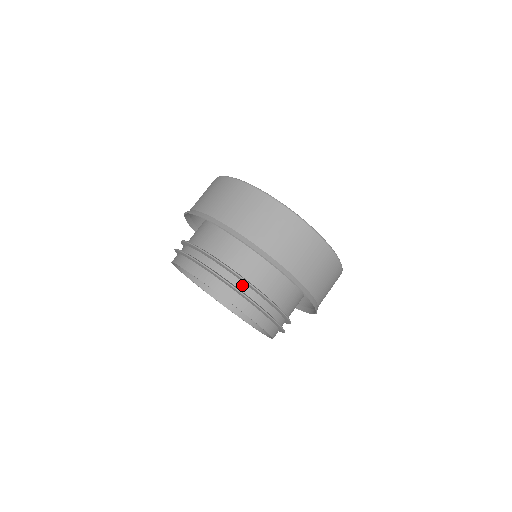
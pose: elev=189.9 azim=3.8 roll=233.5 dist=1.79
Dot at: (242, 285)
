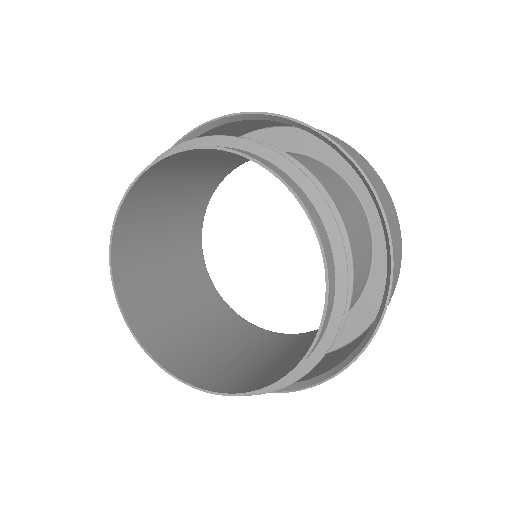
Dot at: occluded
